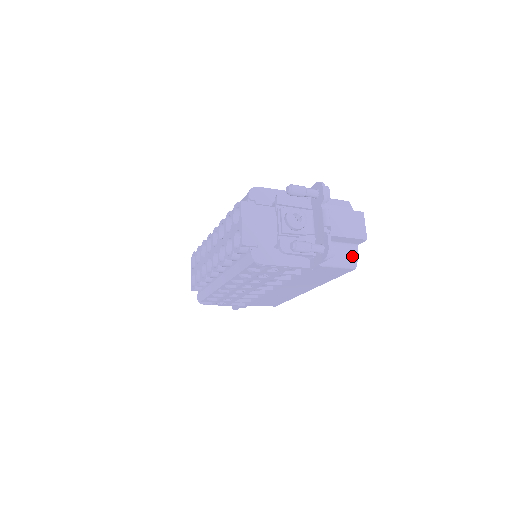
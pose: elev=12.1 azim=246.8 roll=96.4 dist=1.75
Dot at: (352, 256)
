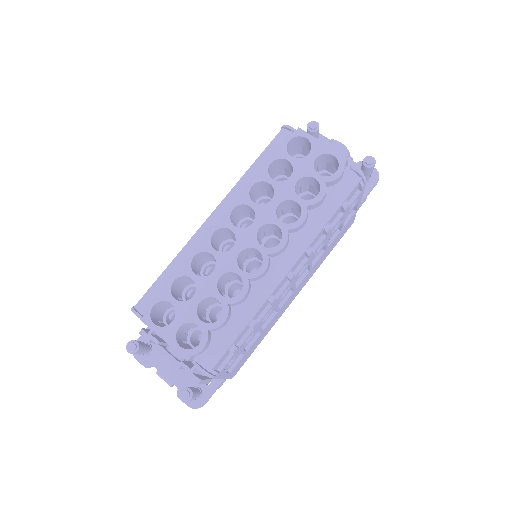
Dot at: occluded
